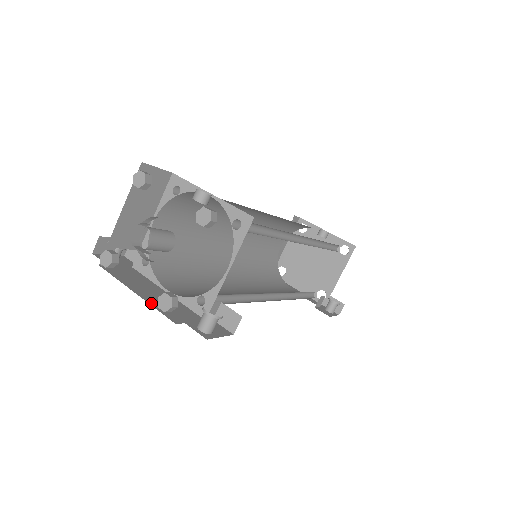
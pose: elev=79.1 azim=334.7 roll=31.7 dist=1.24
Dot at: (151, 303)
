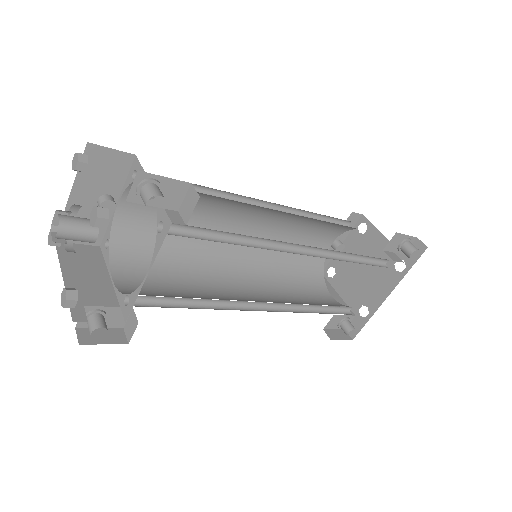
Dot at: occluded
